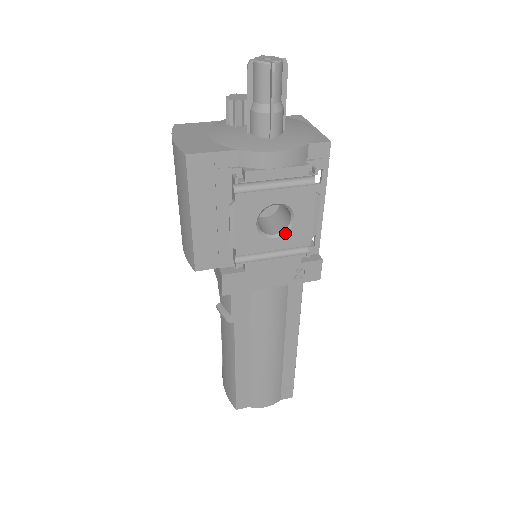
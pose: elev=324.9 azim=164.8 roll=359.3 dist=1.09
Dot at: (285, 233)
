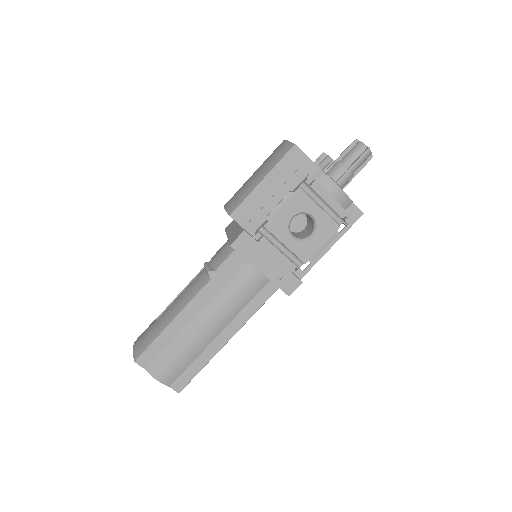
Dot at: (300, 240)
